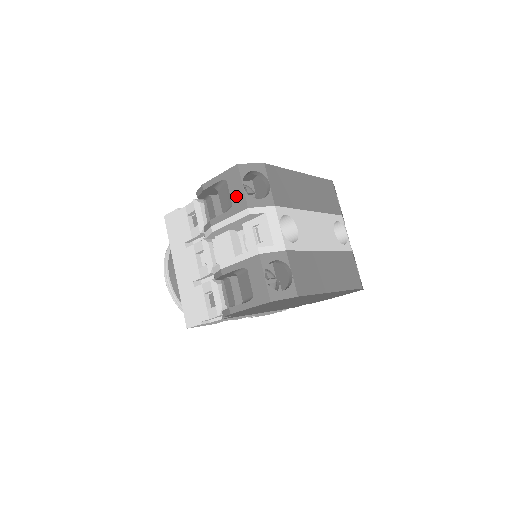
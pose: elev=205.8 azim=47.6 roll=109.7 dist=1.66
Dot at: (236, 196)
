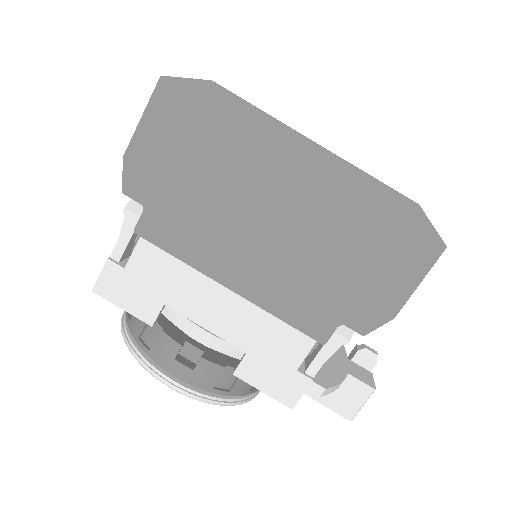
Dot at: occluded
